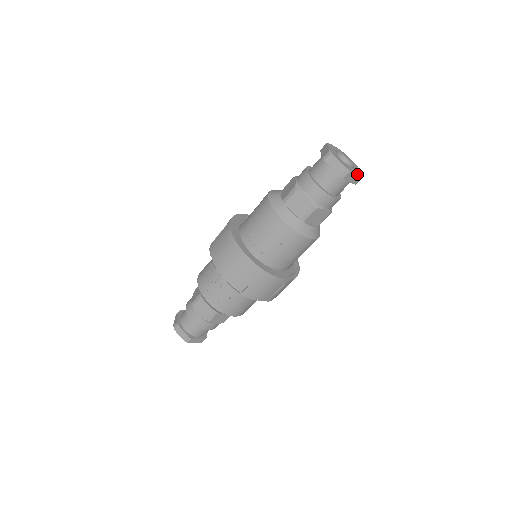
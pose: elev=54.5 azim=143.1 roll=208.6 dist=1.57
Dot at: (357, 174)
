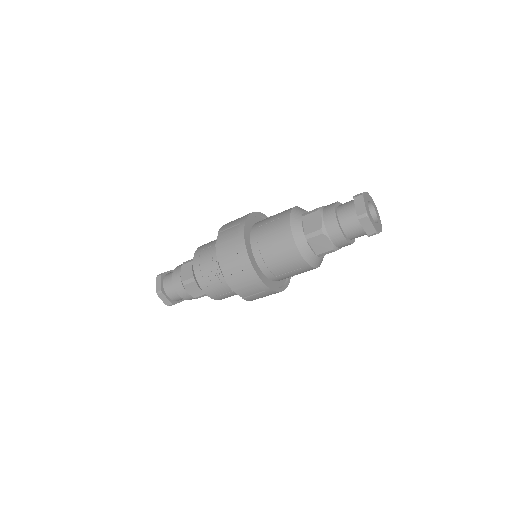
Dot at: (381, 231)
